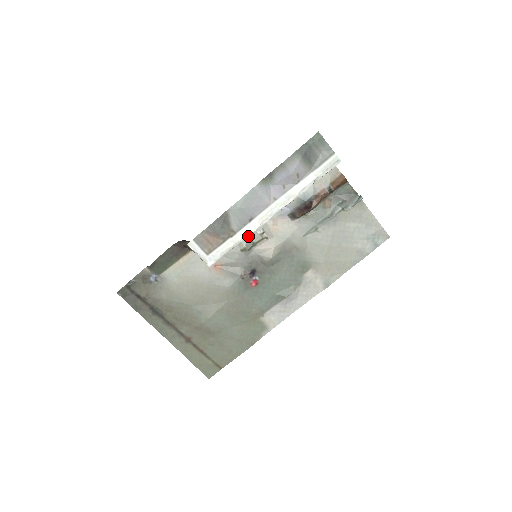
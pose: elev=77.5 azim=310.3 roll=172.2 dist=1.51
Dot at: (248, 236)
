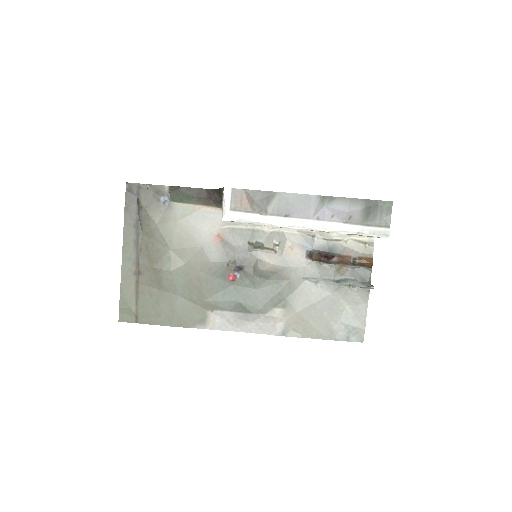
Dot at: (264, 237)
